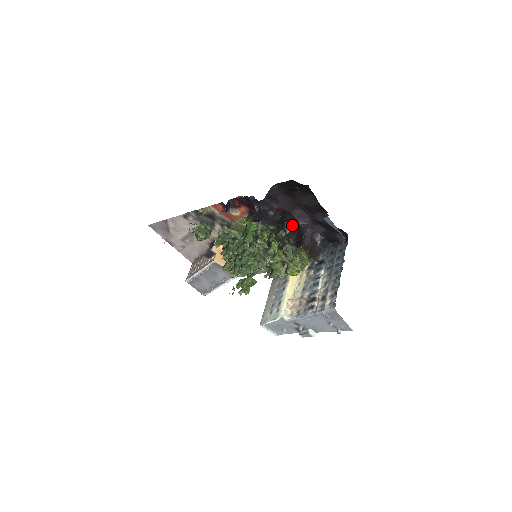
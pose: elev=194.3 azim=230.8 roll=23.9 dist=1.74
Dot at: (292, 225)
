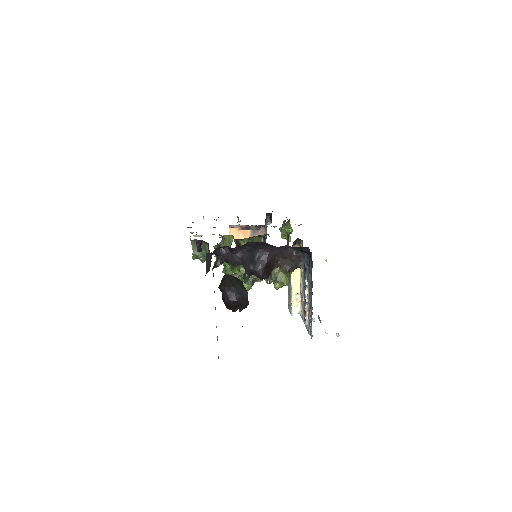
Dot at: (231, 304)
